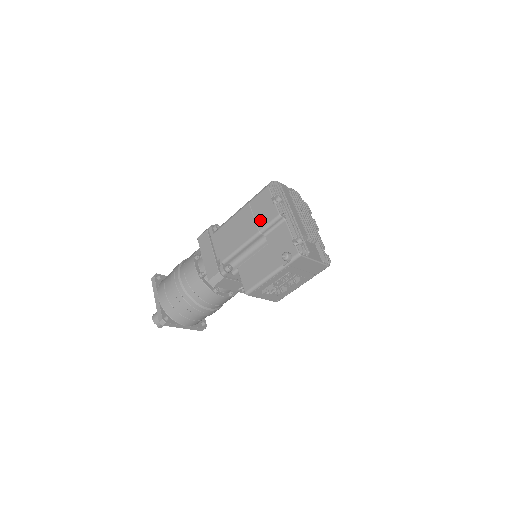
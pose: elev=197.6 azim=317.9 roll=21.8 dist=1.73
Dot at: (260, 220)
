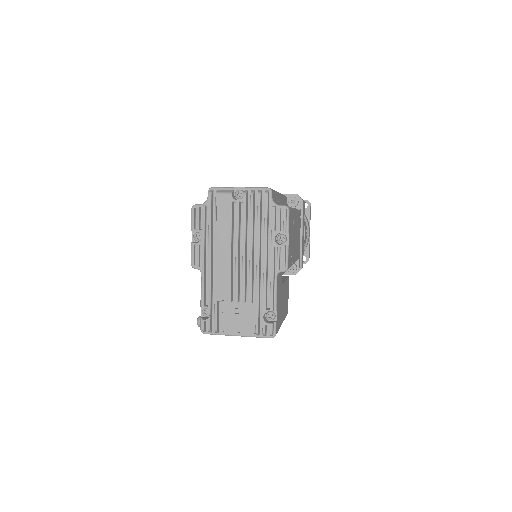
Dot at: occluded
